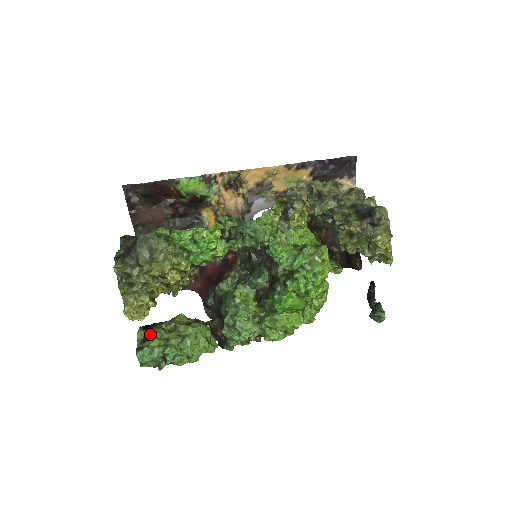
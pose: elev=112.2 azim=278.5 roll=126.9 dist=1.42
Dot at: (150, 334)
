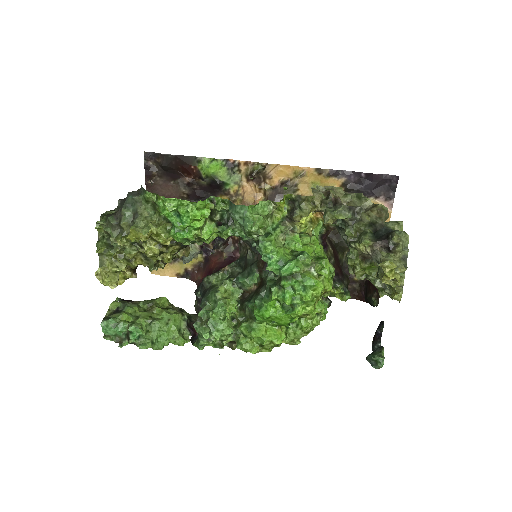
Dot at: (123, 307)
